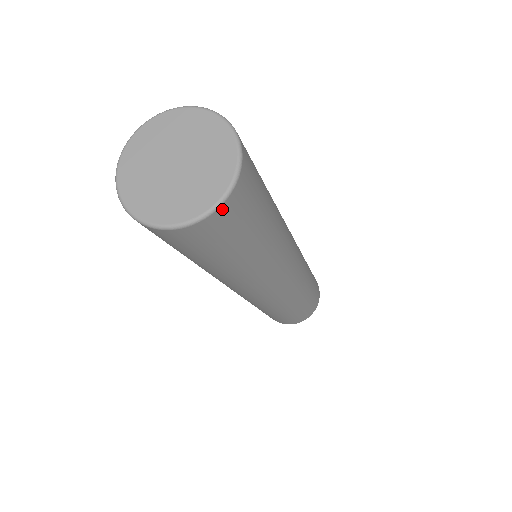
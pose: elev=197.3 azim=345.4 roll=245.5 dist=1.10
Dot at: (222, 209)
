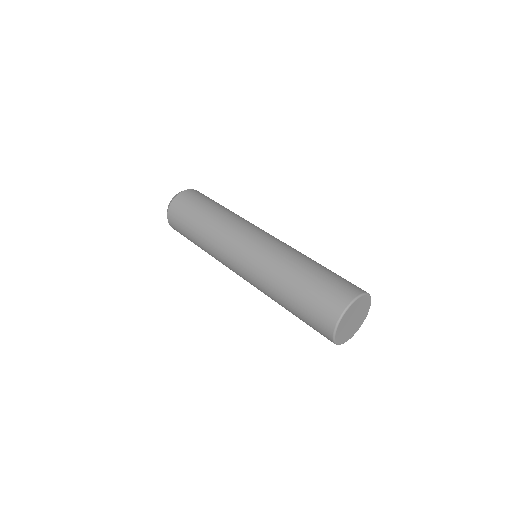
Dot at: occluded
